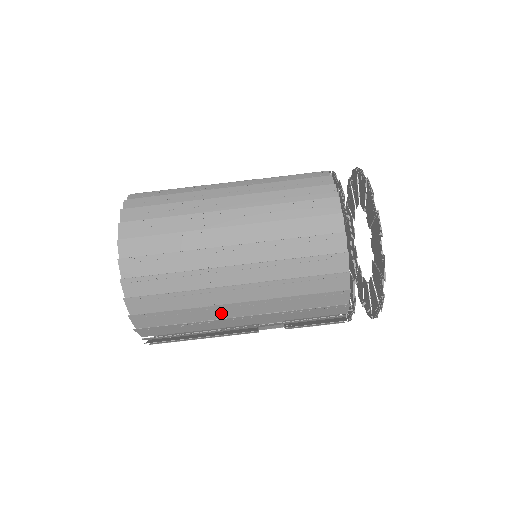
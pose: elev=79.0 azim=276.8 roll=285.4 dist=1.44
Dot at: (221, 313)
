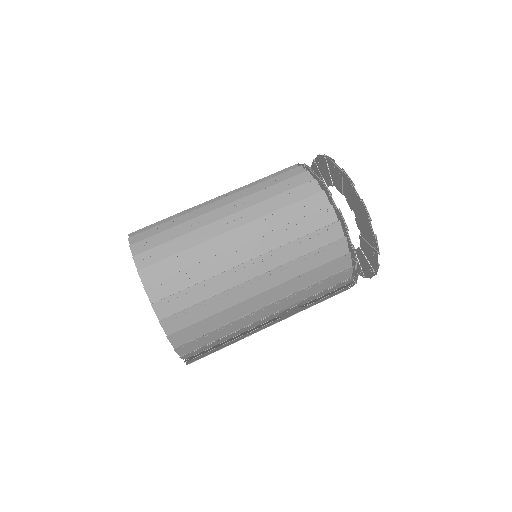
Dot at: (242, 296)
